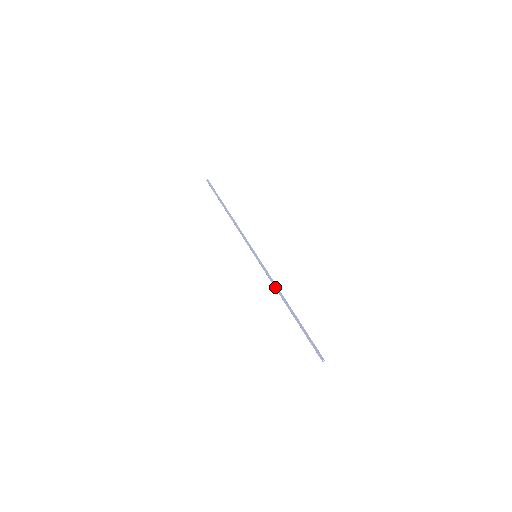
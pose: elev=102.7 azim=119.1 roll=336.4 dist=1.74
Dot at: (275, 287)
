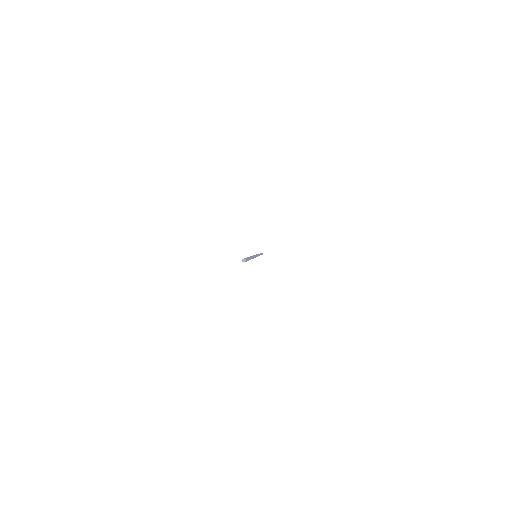
Dot at: occluded
